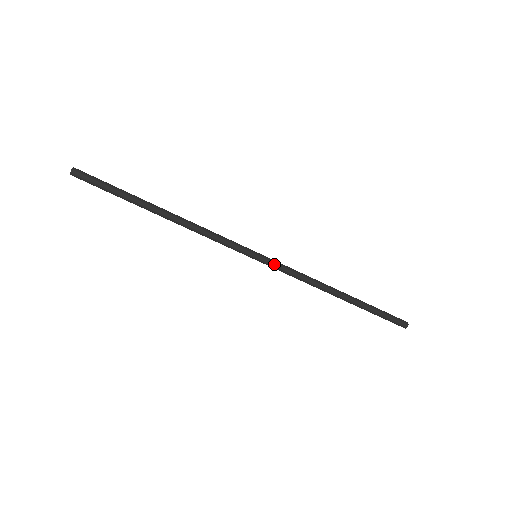
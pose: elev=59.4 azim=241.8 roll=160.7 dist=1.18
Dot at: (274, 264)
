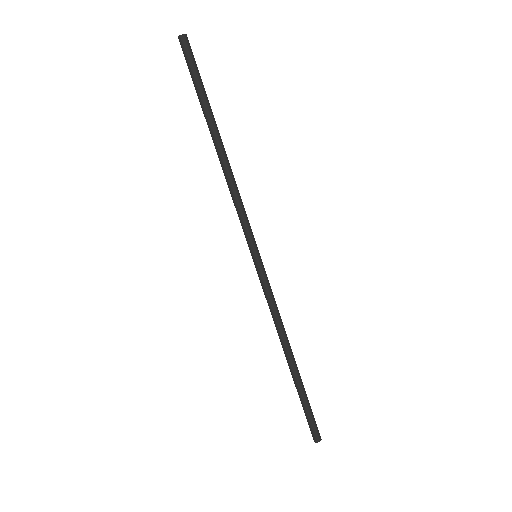
Dot at: (263, 278)
